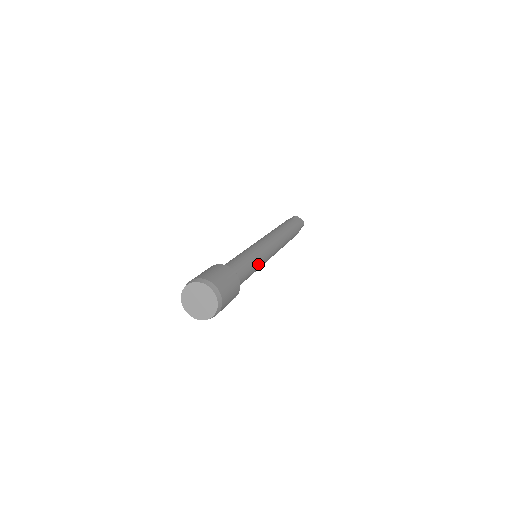
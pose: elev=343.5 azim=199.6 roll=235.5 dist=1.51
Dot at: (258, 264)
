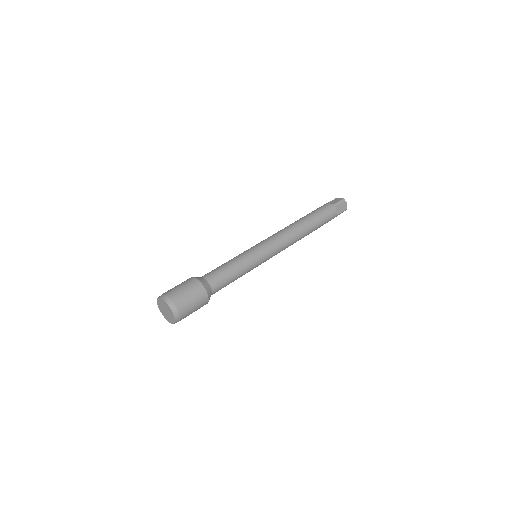
Dot at: (244, 262)
